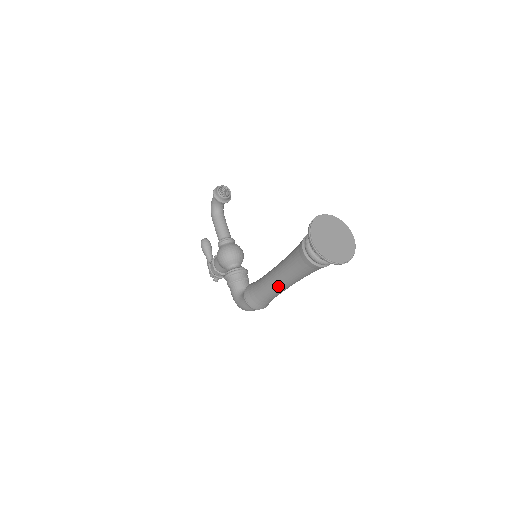
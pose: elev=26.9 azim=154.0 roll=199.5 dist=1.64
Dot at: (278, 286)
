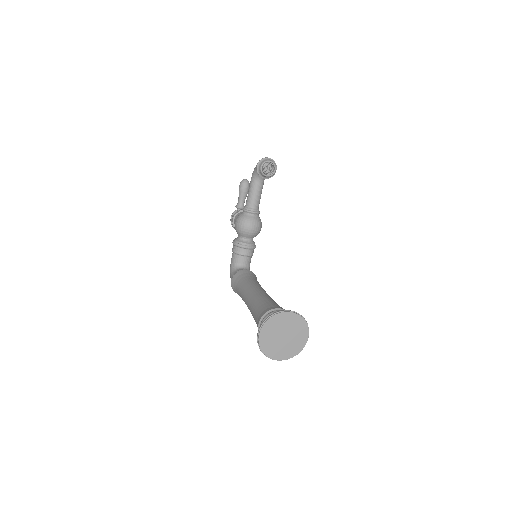
Dot at: occluded
